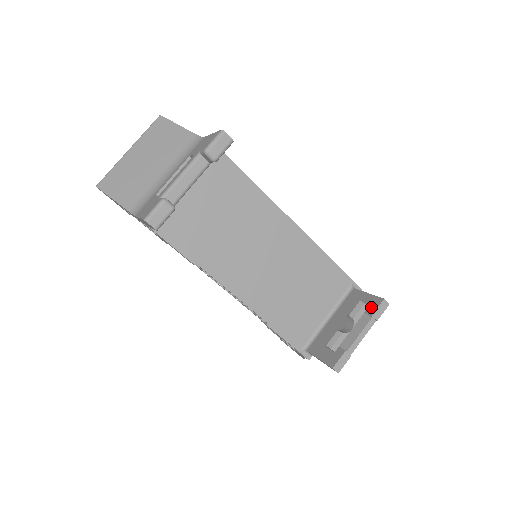
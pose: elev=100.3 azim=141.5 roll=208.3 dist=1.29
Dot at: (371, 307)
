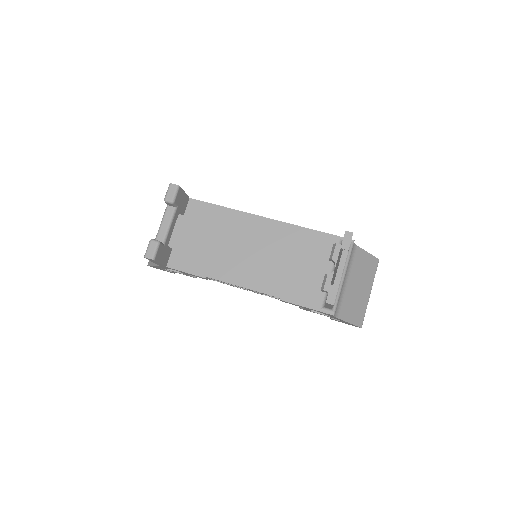
Dot at: occluded
